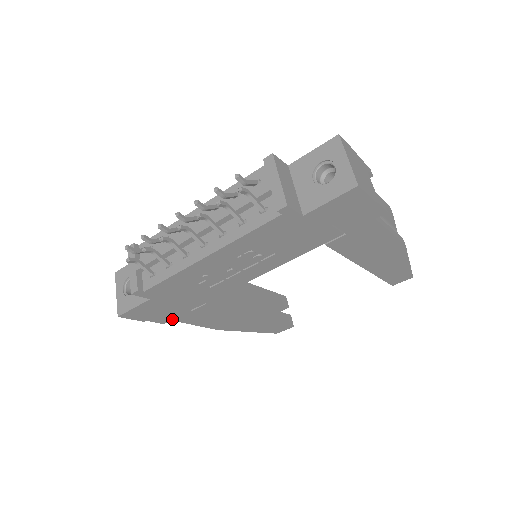
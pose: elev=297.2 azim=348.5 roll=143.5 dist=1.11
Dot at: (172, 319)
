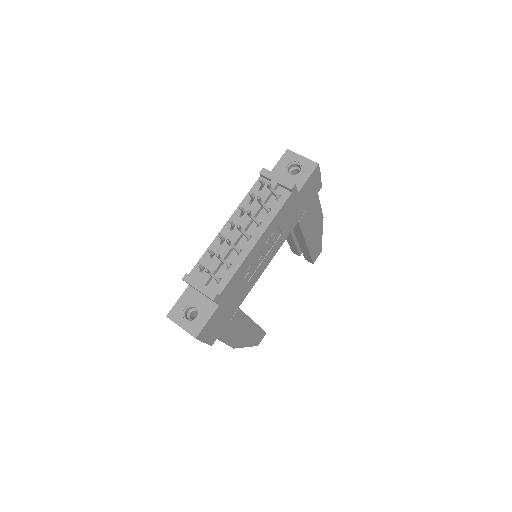
Dot at: (217, 337)
